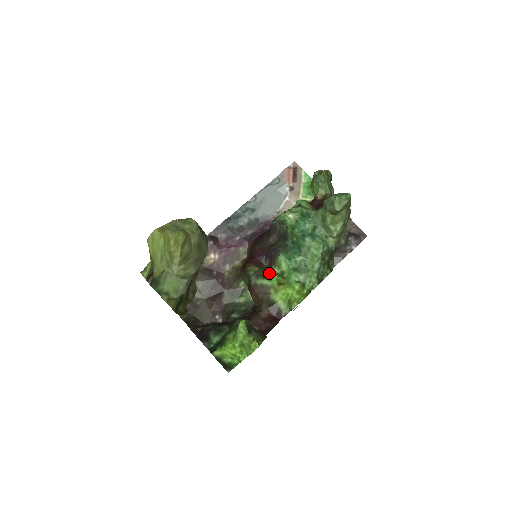
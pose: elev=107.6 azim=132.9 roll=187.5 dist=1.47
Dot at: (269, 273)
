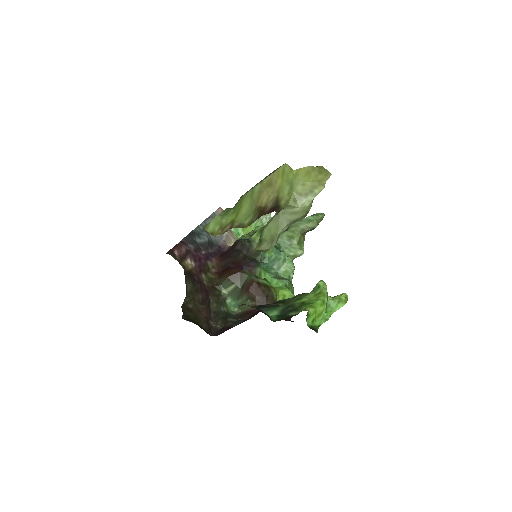
Dot at: occluded
